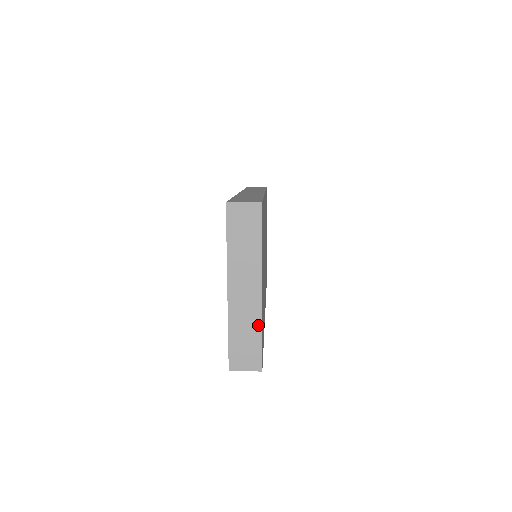
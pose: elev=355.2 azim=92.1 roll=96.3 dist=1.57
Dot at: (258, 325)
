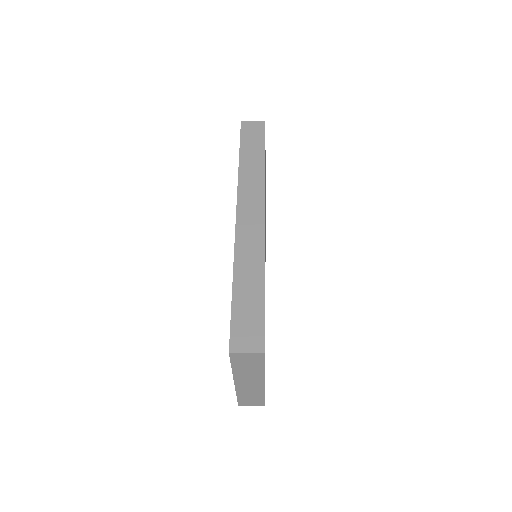
Dot at: (261, 394)
